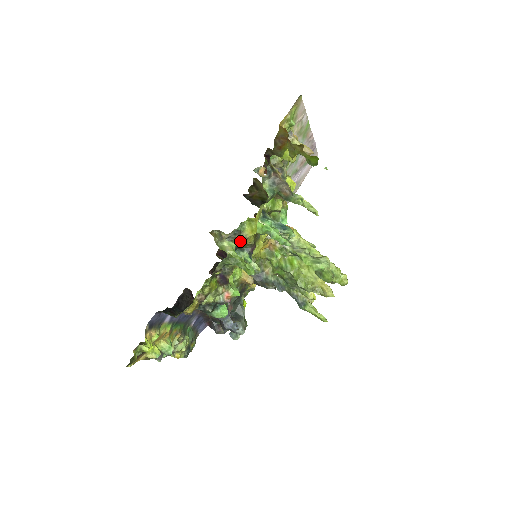
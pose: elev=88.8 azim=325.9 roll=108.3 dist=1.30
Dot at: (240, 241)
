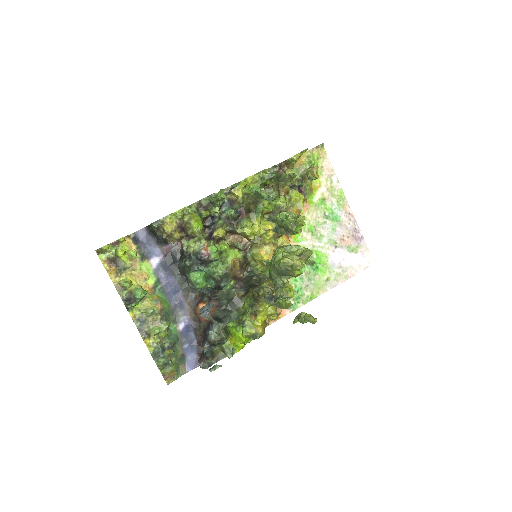
Dot at: (232, 196)
